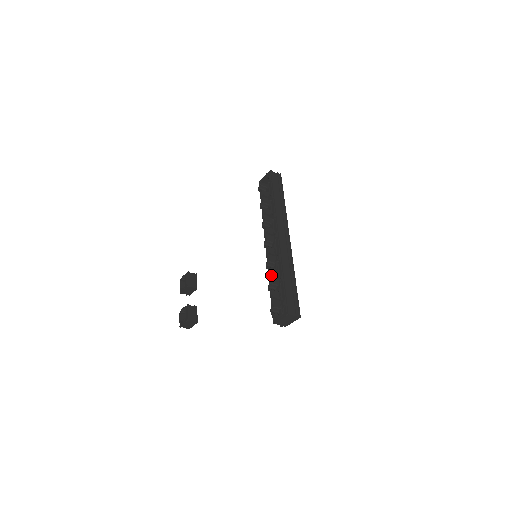
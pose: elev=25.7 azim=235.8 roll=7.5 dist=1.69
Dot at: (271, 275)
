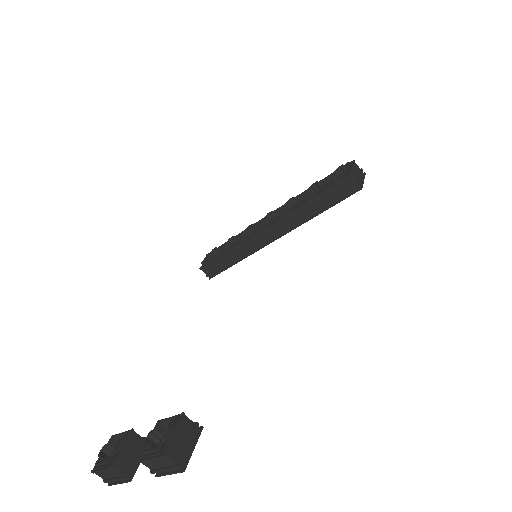
Dot at: (299, 201)
